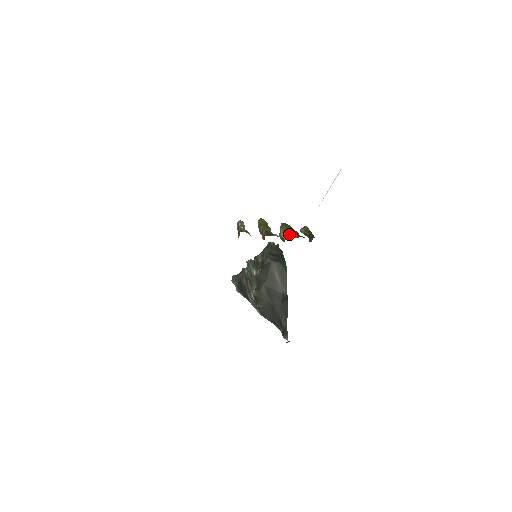
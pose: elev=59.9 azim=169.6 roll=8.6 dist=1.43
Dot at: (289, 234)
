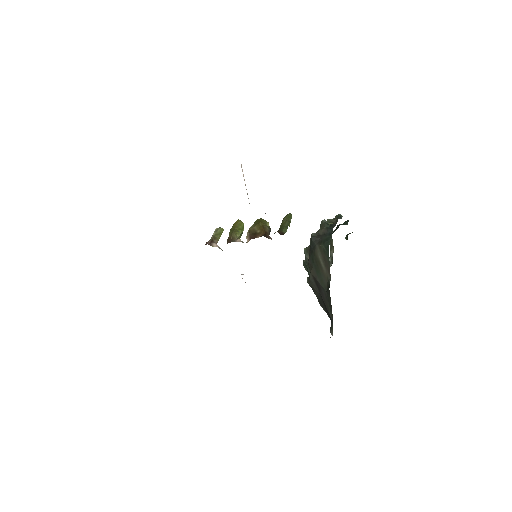
Dot at: (252, 235)
